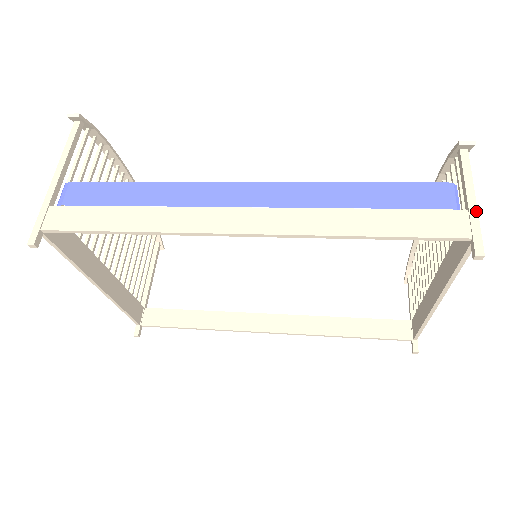
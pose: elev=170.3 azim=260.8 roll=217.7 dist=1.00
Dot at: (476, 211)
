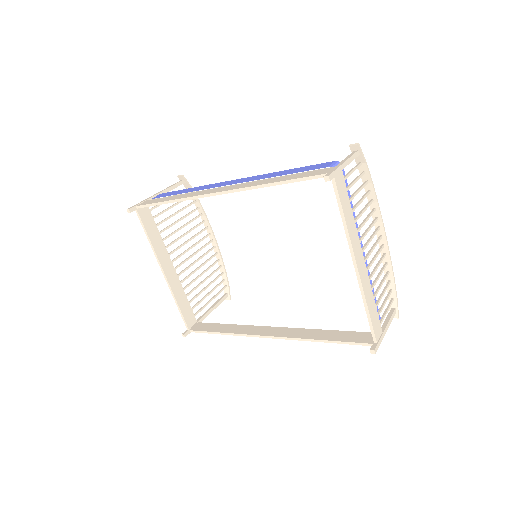
Dot at: (340, 165)
